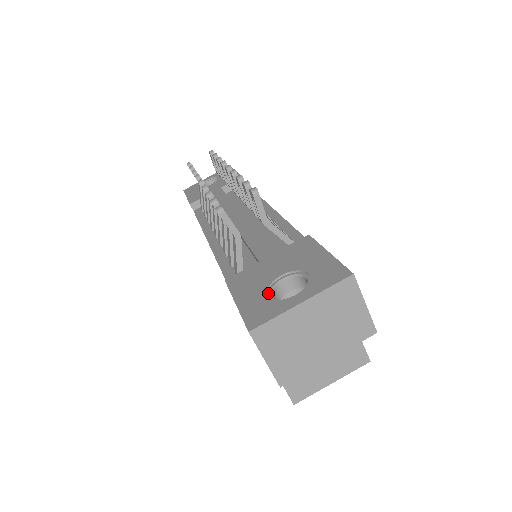
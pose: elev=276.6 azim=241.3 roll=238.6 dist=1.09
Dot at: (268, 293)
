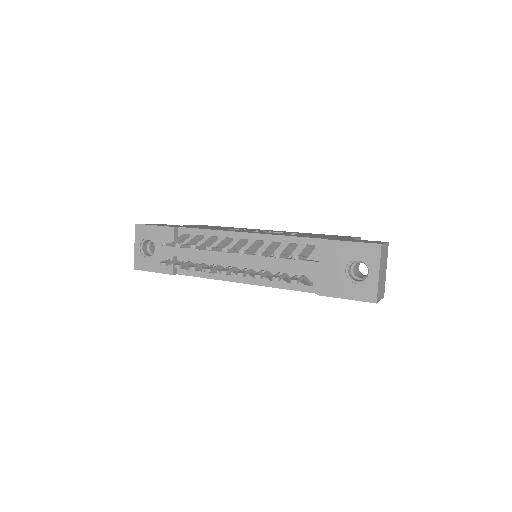
Dot at: (353, 282)
